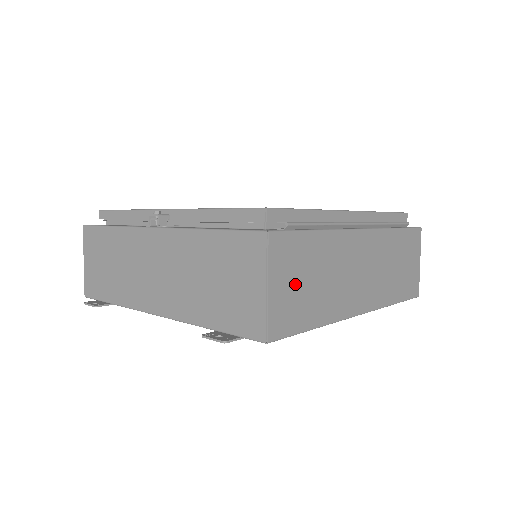
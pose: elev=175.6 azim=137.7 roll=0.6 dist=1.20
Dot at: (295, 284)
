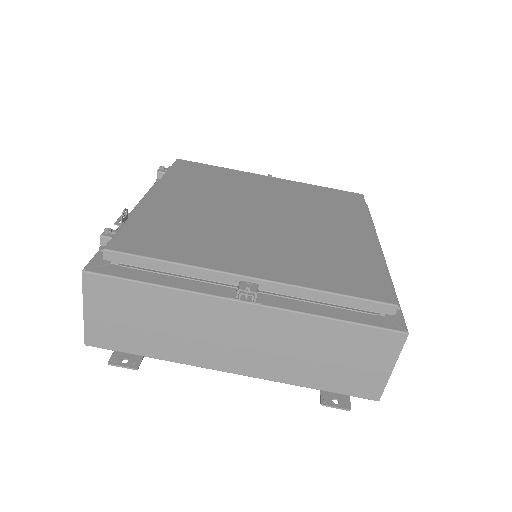
Dot at: occluded
